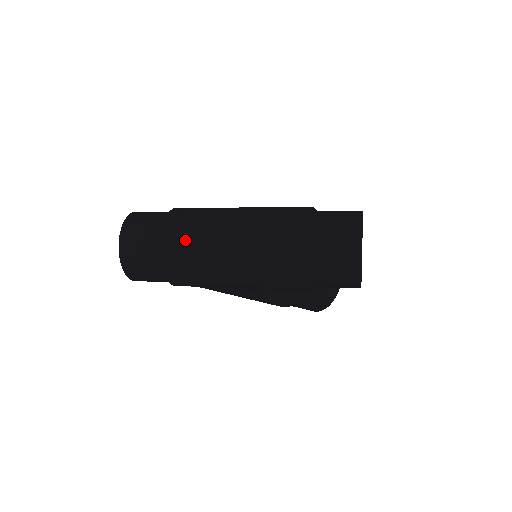
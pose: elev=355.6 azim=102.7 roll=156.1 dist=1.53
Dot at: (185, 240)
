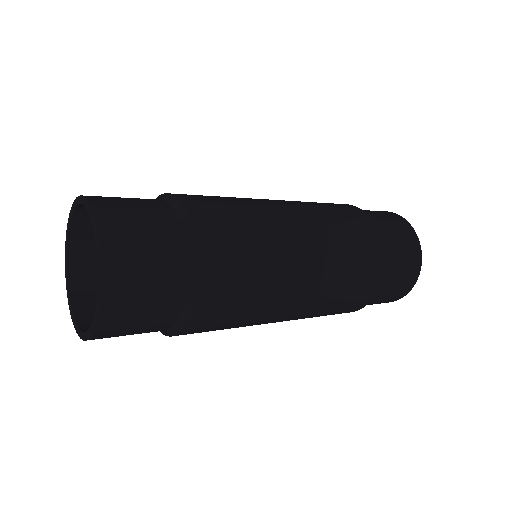
Dot at: (238, 289)
